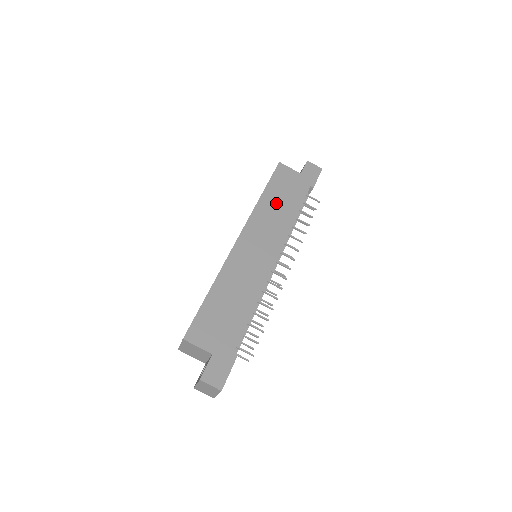
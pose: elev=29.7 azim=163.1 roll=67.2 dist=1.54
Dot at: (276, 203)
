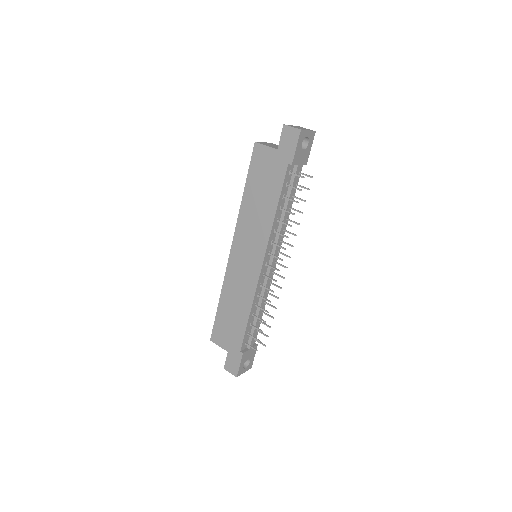
Dot at: (256, 201)
